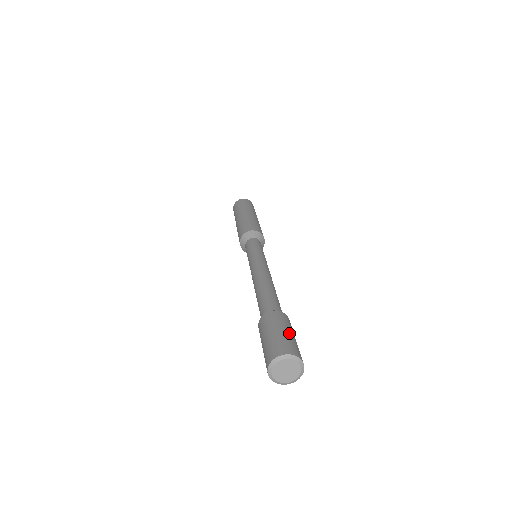
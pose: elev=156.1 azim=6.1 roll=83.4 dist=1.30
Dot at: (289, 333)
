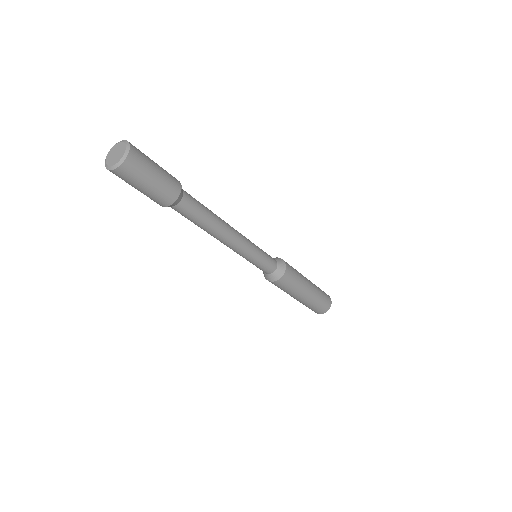
Dot at: (156, 166)
